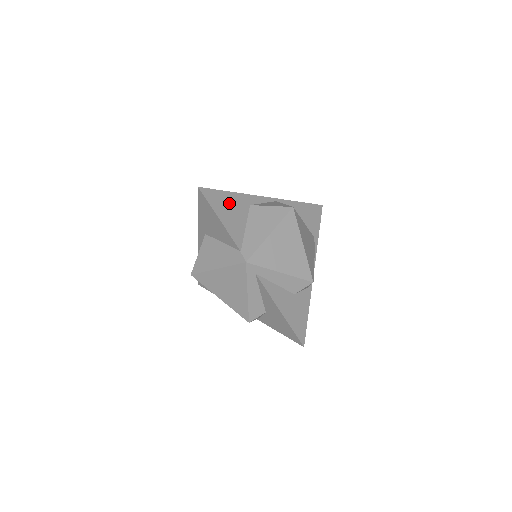
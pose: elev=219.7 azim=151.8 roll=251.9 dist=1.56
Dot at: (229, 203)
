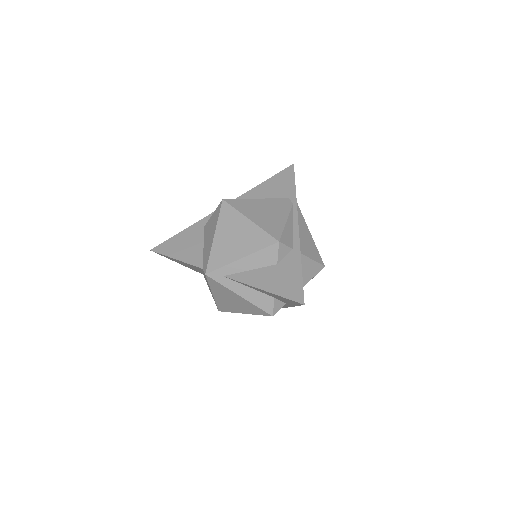
Dot at: (182, 240)
